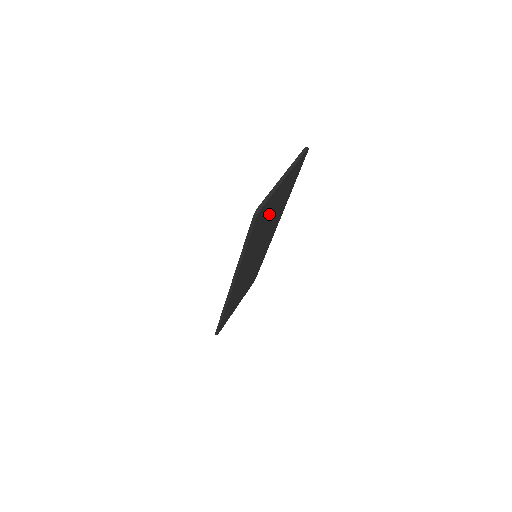
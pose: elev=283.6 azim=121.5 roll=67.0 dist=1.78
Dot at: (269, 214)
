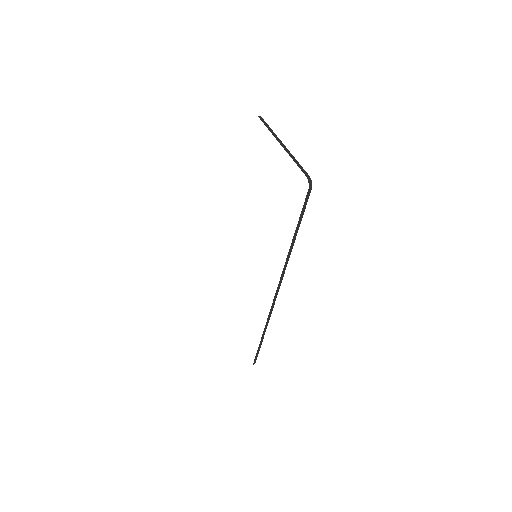
Dot at: occluded
